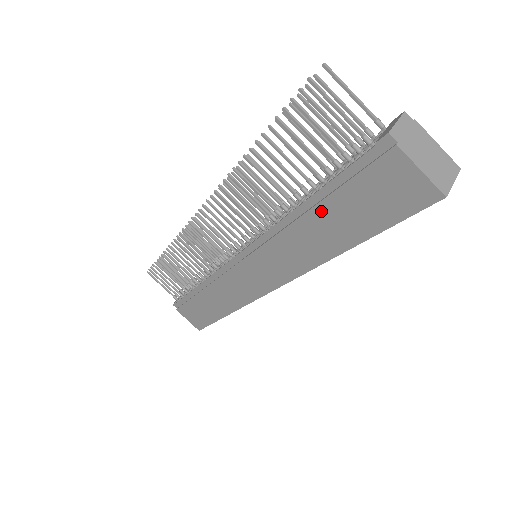
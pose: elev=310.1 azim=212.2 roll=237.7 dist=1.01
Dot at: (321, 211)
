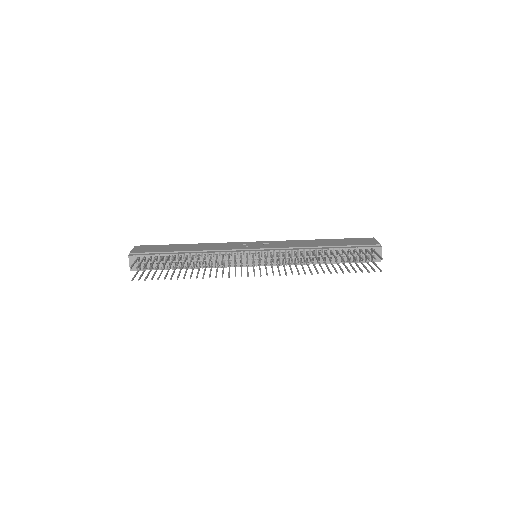
Dot at: occluded
